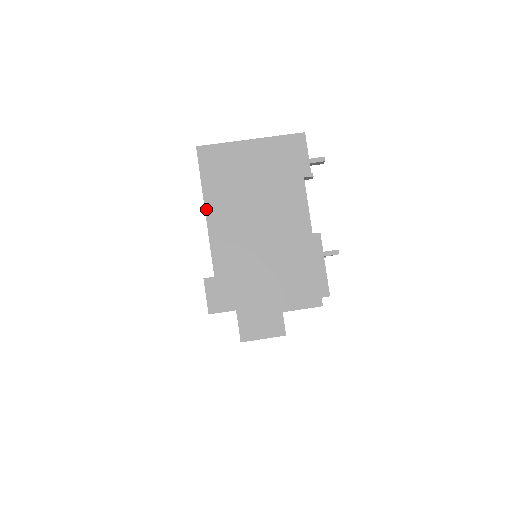
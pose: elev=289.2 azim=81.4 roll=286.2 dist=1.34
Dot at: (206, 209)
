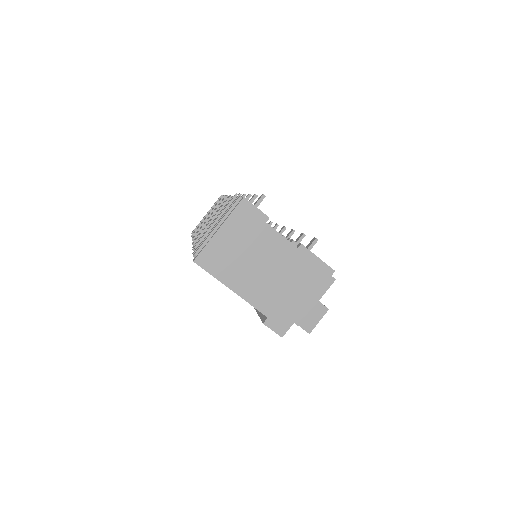
Dot at: (231, 289)
